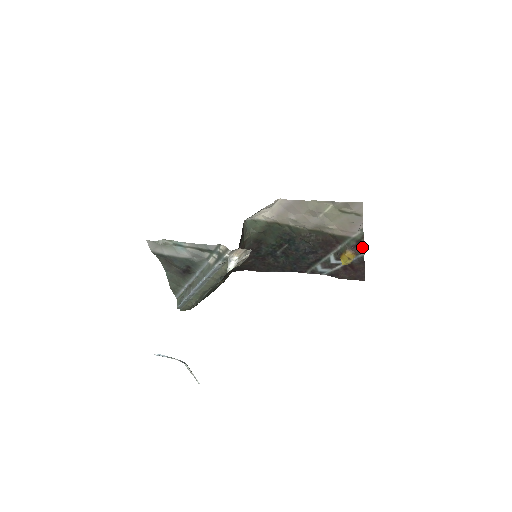
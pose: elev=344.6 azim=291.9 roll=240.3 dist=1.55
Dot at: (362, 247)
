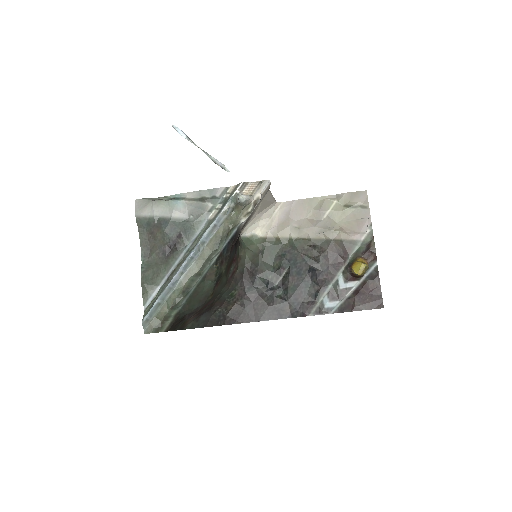
Dot at: (374, 250)
